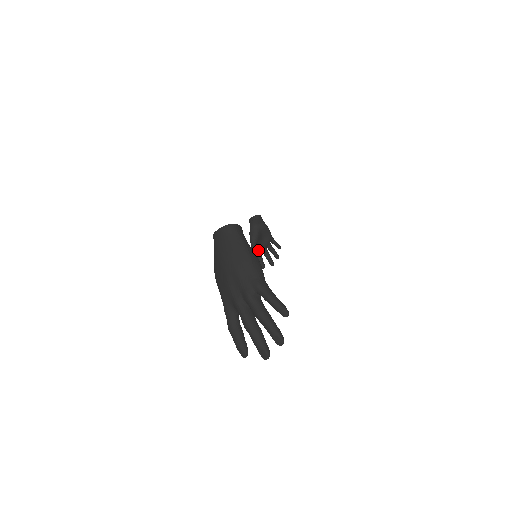
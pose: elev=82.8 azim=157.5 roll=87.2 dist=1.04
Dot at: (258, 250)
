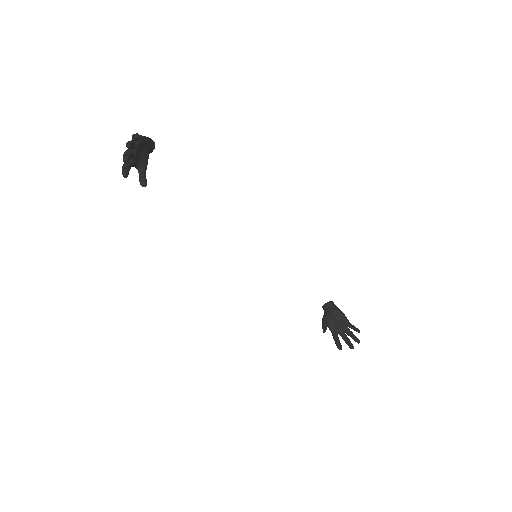
Dot at: (334, 332)
